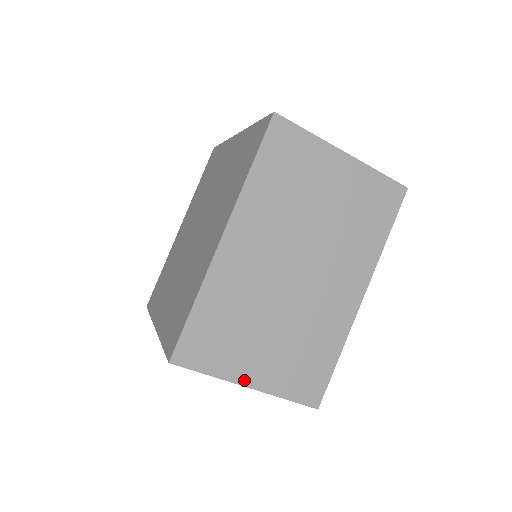
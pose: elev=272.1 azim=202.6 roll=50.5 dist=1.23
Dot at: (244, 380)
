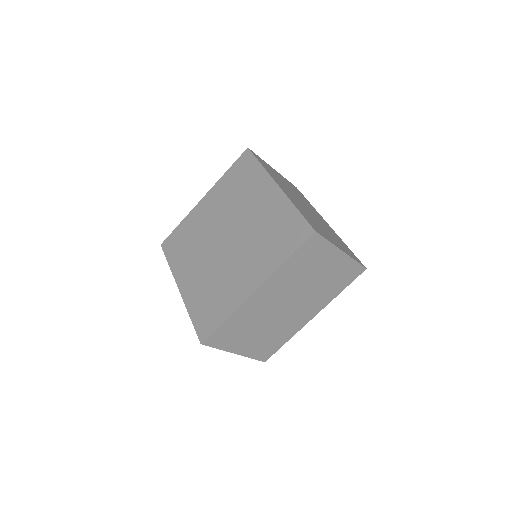
Dot at: (235, 351)
